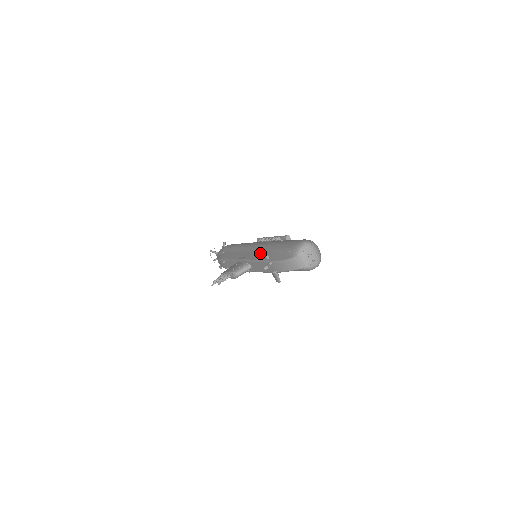
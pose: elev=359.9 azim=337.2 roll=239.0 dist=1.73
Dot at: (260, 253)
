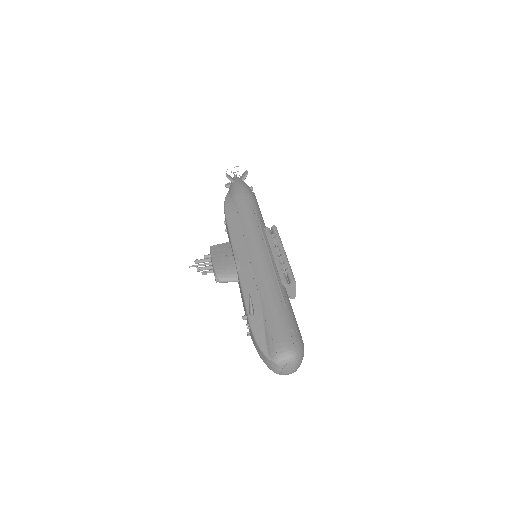
Dot at: (252, 286)
